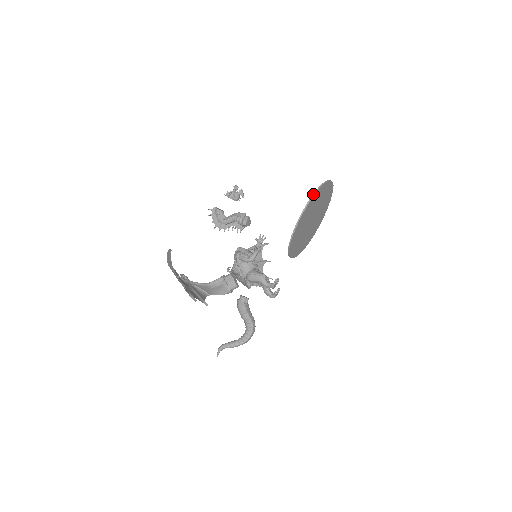
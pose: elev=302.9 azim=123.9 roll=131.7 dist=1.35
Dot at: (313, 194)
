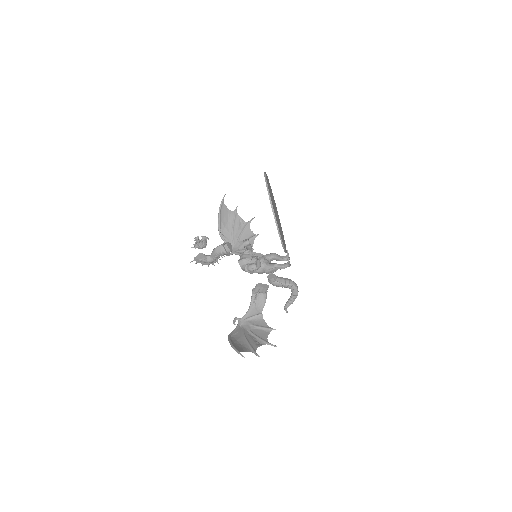
Dot at: (275, 221)
